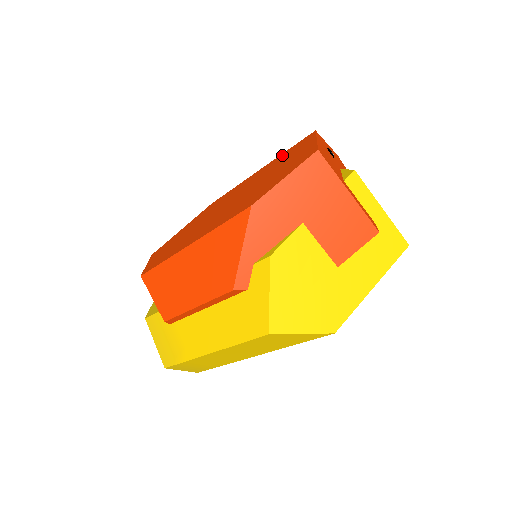
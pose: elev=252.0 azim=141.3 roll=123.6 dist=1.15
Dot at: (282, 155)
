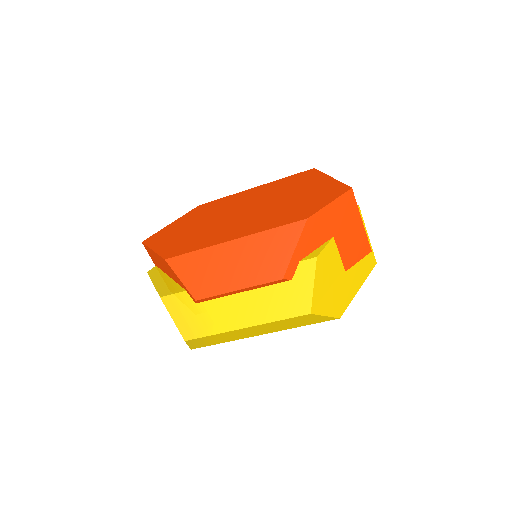
Dot at: (284, 180)
